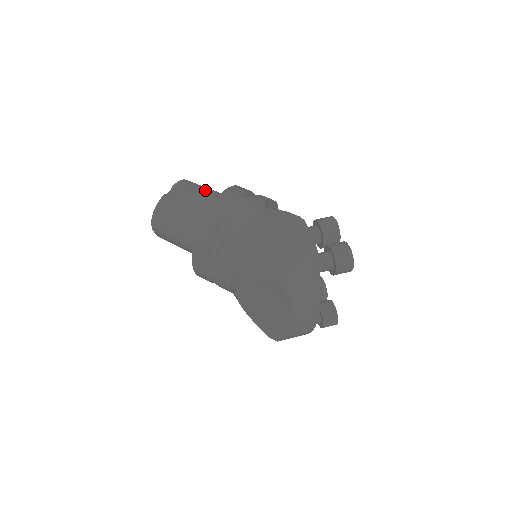
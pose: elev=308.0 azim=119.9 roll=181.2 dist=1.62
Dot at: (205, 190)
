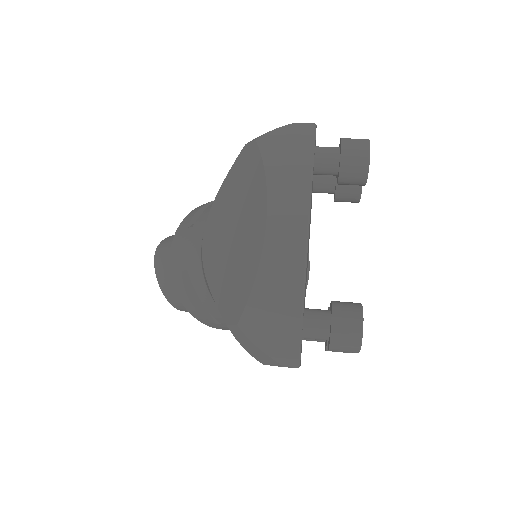
Dot at: occluded
